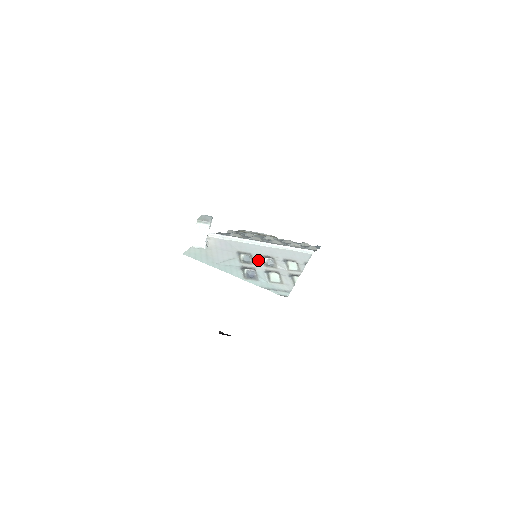
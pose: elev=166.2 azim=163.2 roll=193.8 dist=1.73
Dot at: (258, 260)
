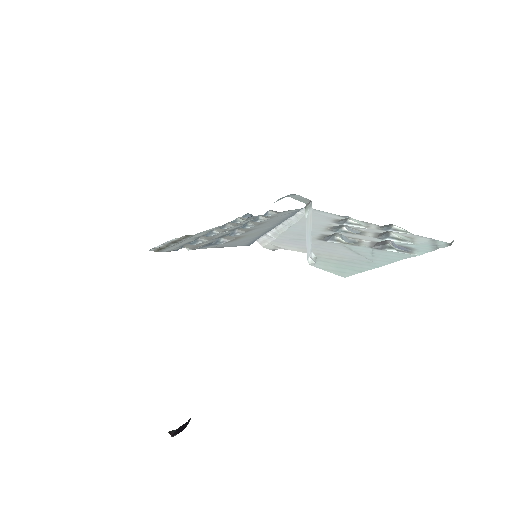
Dot at: (346, 234)
